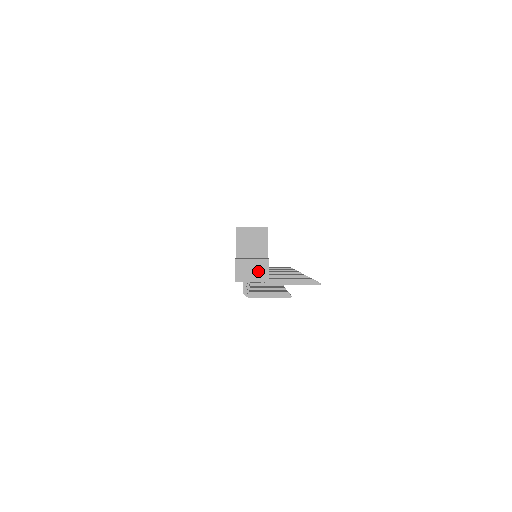
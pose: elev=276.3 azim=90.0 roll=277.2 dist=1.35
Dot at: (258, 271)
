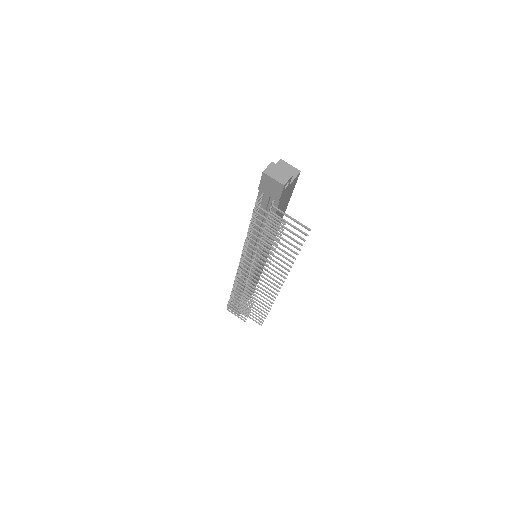
Dot at: (282, 176)
